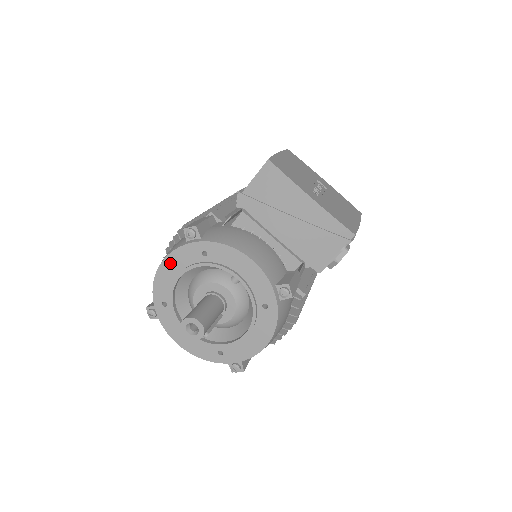
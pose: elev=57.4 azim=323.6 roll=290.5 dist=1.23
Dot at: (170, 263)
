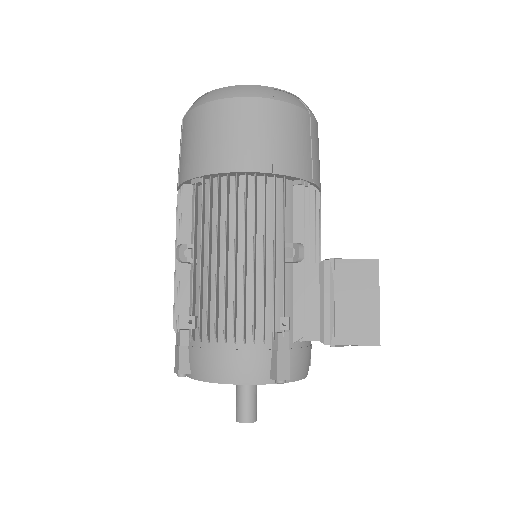
Dot at: (242, 383)
